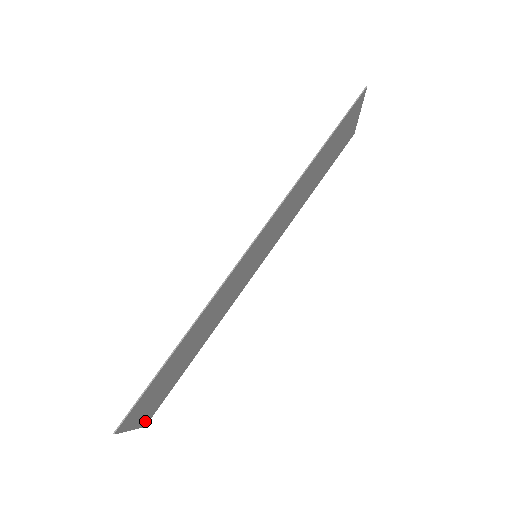
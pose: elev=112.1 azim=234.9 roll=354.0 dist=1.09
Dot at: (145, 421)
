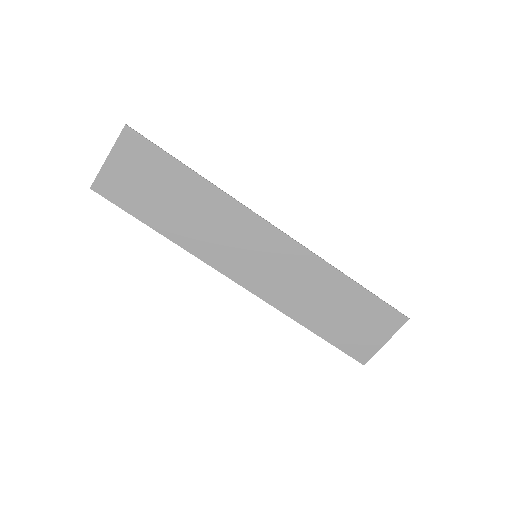
Dot at: (101, 182)
